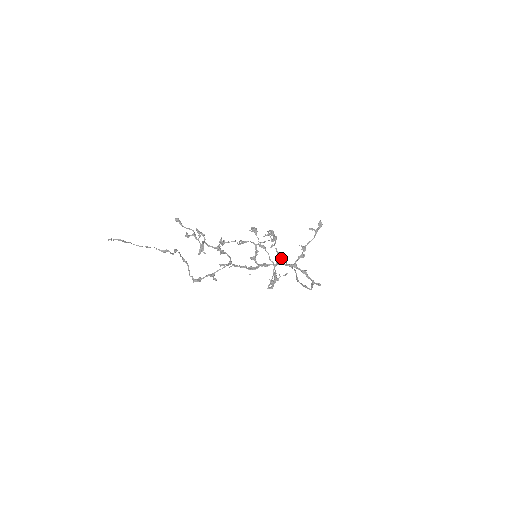
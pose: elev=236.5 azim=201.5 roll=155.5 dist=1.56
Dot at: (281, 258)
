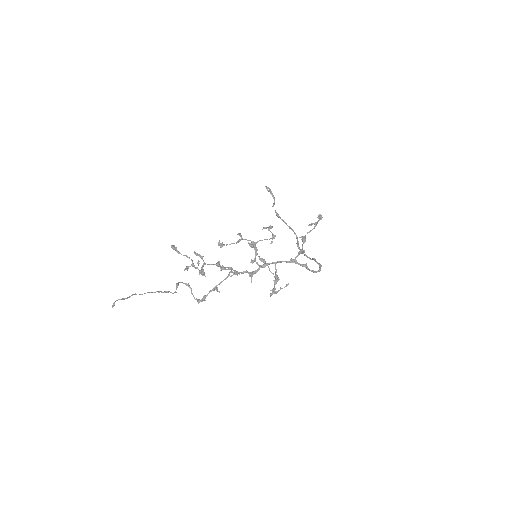
Dot at: (281, 219)
